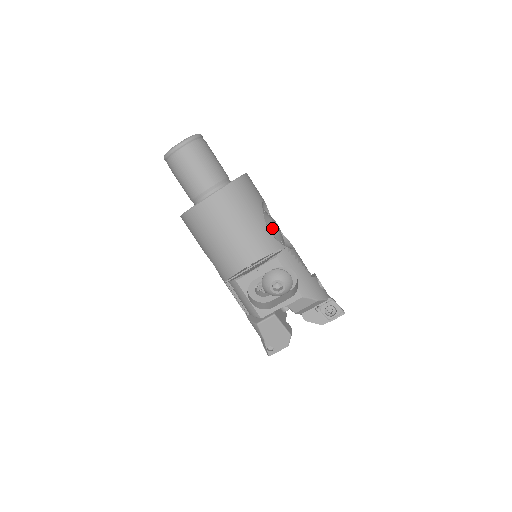
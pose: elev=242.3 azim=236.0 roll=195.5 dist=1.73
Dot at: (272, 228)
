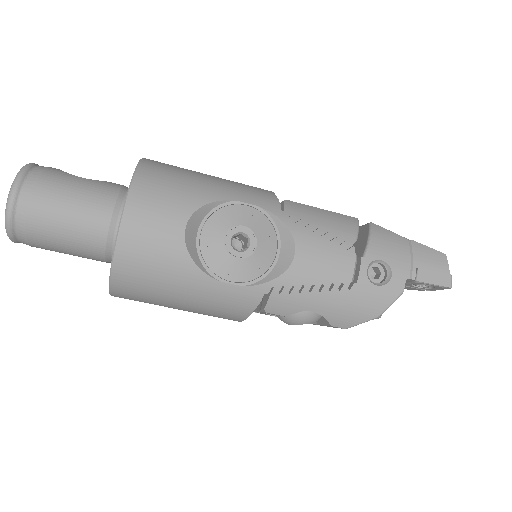
Dot at: (231, 269)
